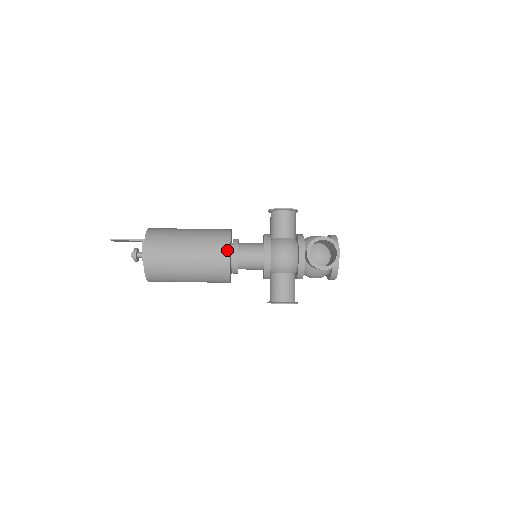
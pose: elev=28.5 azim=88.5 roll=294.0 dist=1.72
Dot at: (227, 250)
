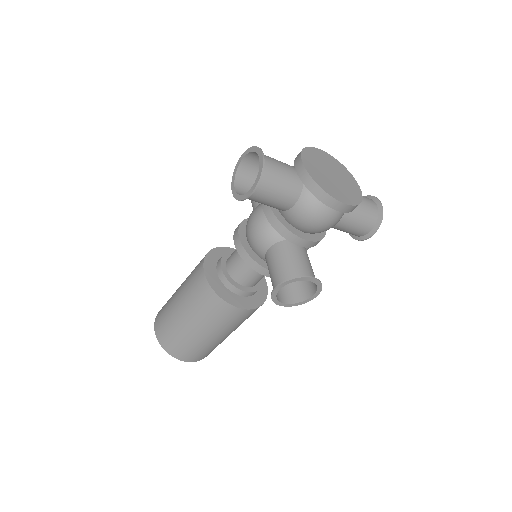
Dot at: (201, 268)
